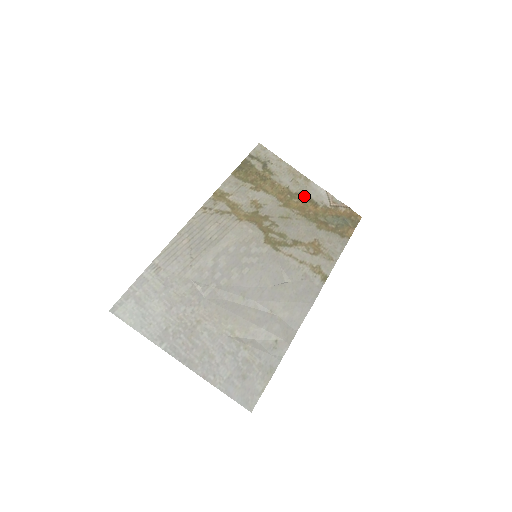
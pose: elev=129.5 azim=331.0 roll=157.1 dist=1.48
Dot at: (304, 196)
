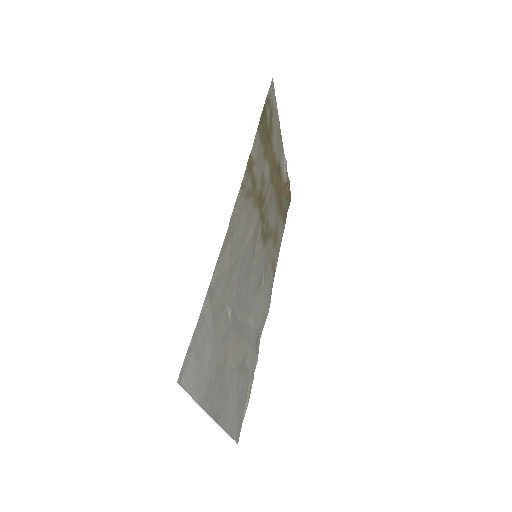
Dot at: (279, 168)
